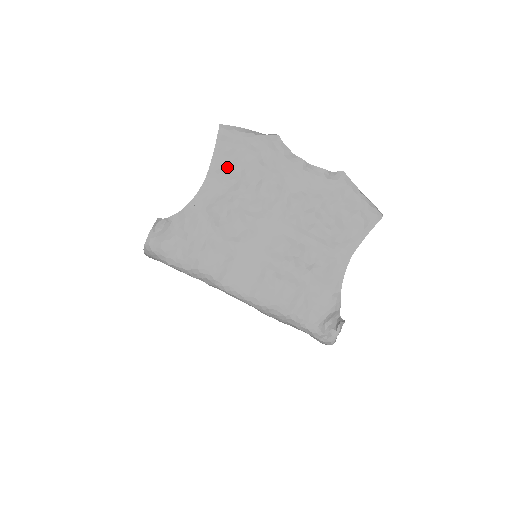
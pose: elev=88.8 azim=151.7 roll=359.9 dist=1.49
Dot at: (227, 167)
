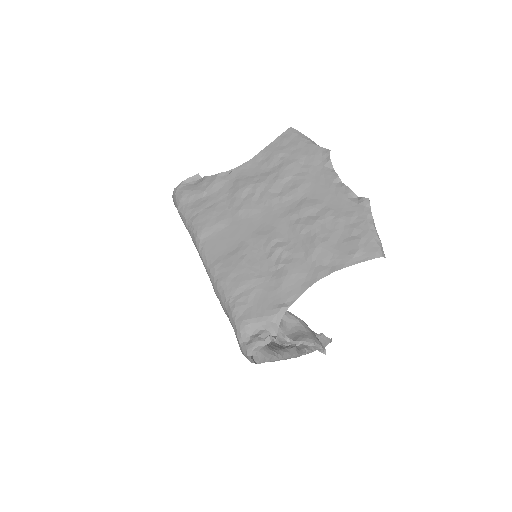
Dot at: (272, 157)
